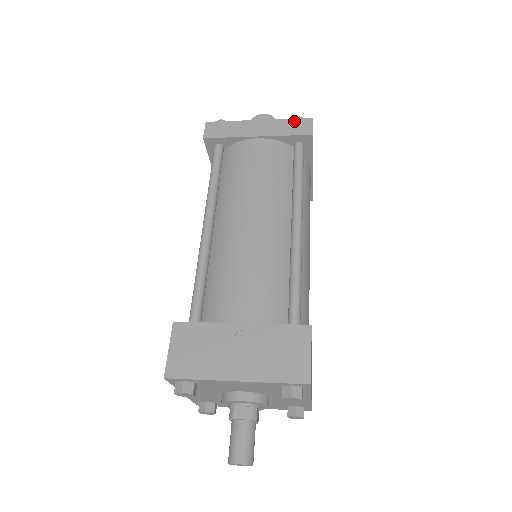
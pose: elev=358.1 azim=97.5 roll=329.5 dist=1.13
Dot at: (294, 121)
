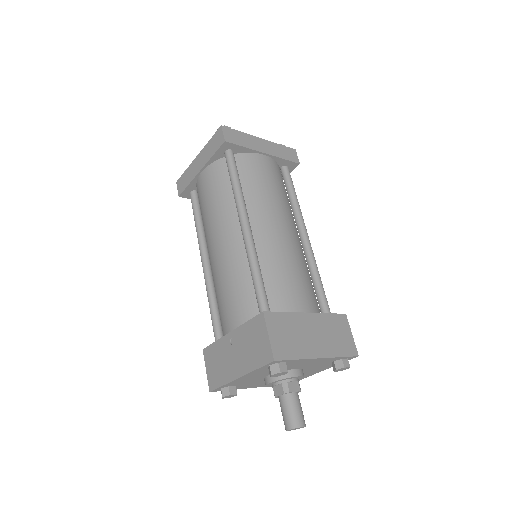
Dot at: (213, 139)
